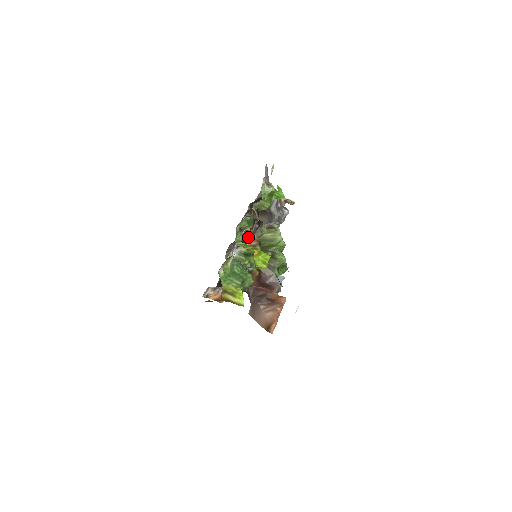
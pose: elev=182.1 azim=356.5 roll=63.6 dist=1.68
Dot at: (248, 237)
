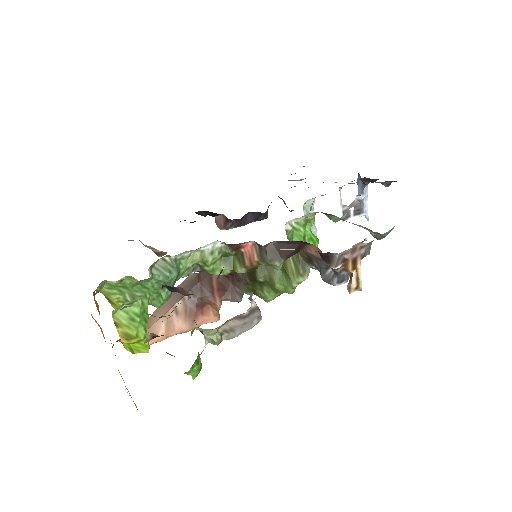
Dot at: occluded
